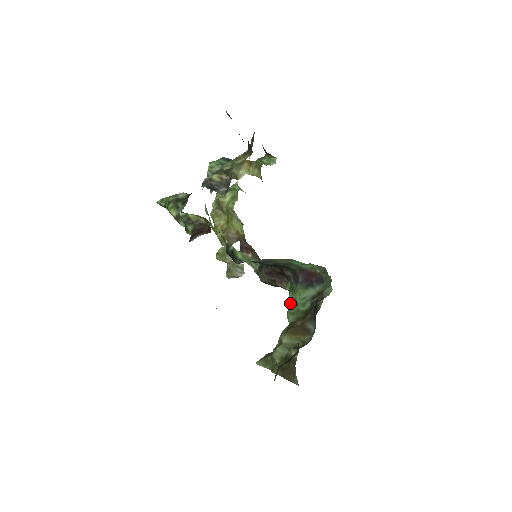
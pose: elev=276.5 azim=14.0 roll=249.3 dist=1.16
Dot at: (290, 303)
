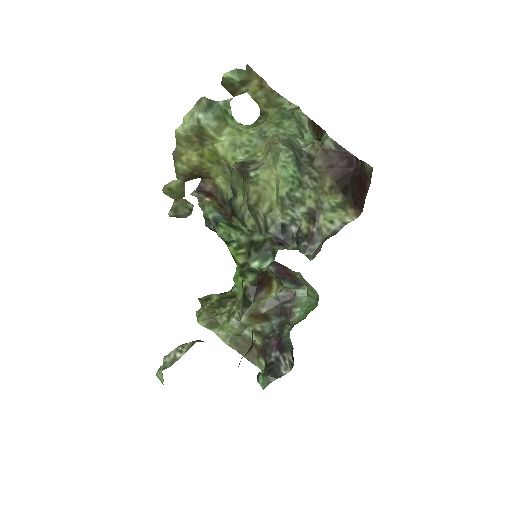
Dot at: occluded
